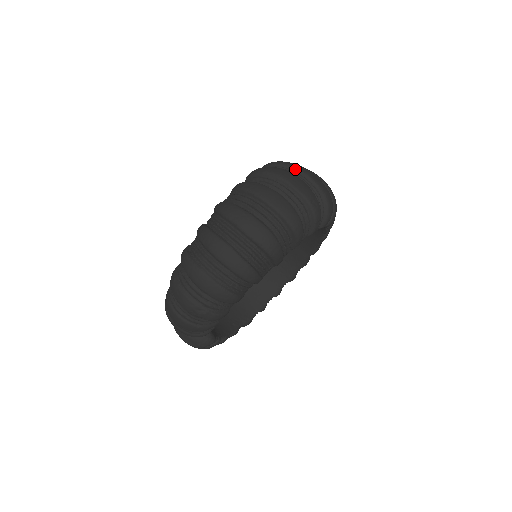
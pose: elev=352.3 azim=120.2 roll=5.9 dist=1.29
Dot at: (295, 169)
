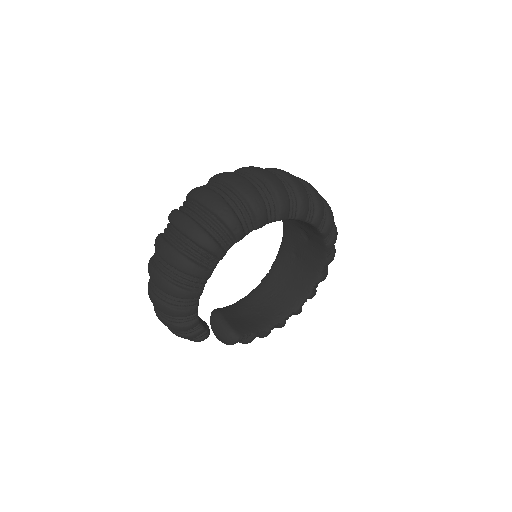
Dot at: (221, 180)
